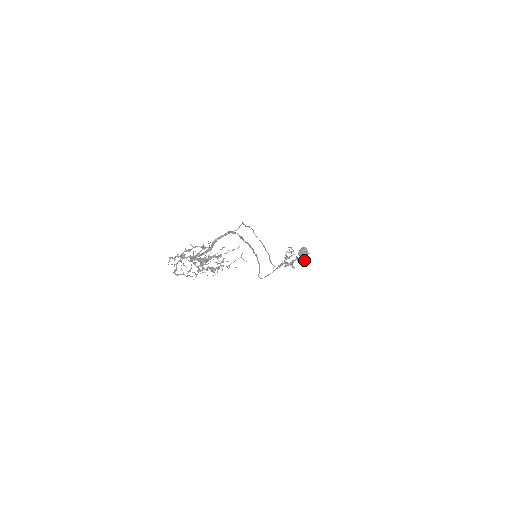
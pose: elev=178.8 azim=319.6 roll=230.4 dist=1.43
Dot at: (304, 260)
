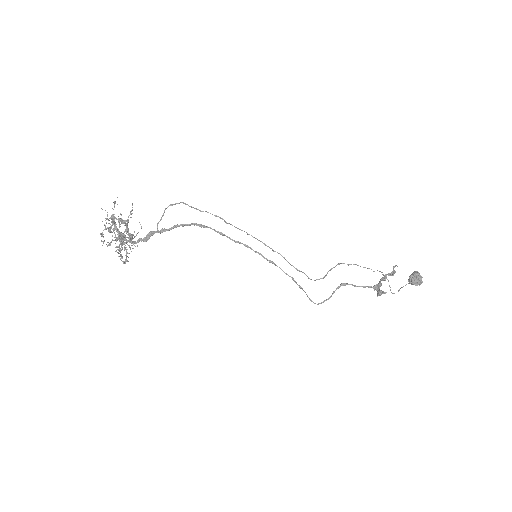
Dot at: occluded
